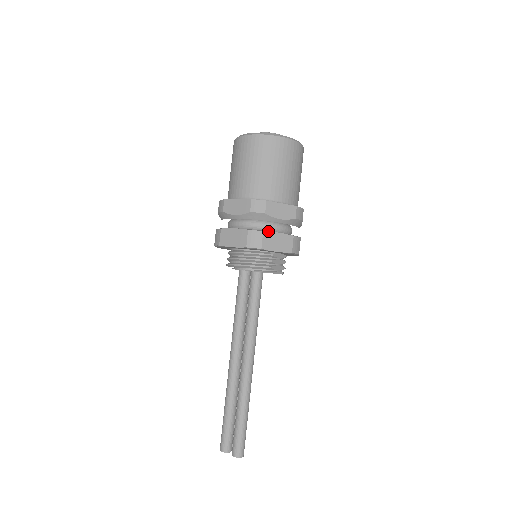
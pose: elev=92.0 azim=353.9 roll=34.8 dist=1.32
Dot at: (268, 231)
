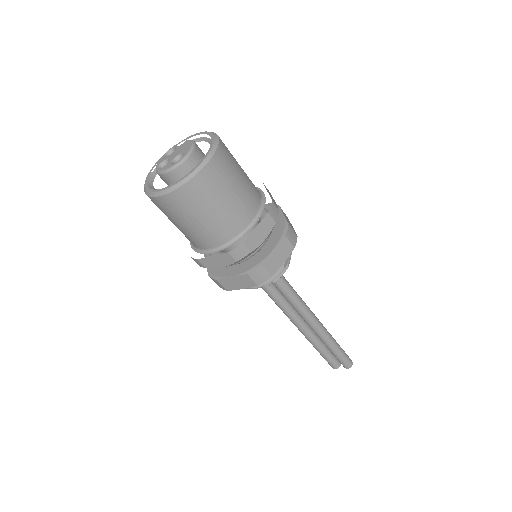
Dot at: (265, 260)
